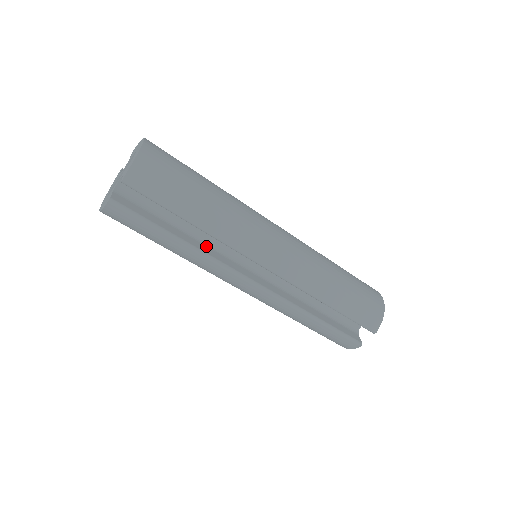
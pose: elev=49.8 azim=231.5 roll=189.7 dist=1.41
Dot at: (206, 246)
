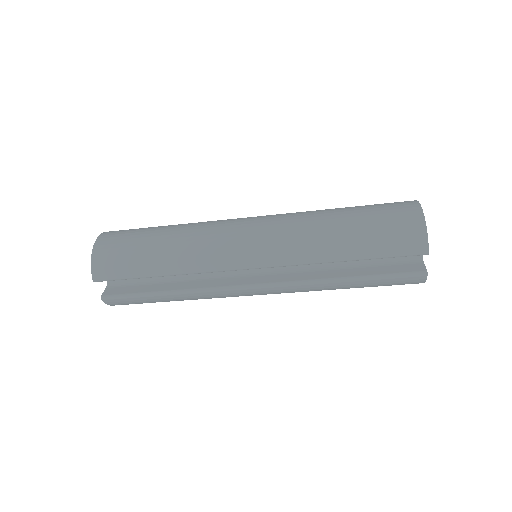
Dot at: (198, 281)
